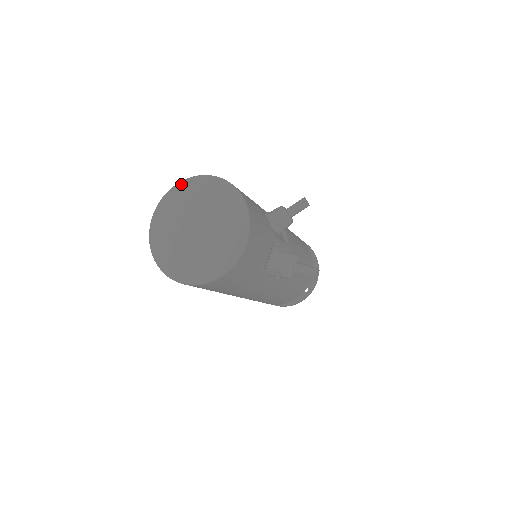
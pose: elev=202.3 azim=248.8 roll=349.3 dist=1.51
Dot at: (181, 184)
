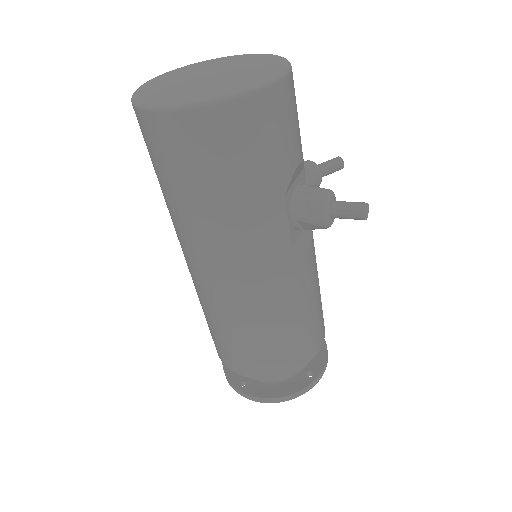
Dot at: (195, 63)
